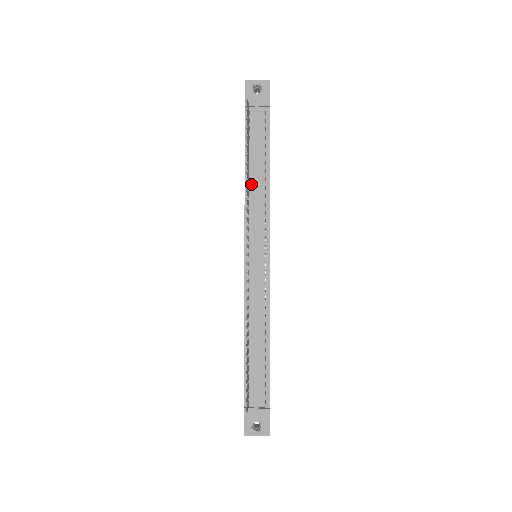
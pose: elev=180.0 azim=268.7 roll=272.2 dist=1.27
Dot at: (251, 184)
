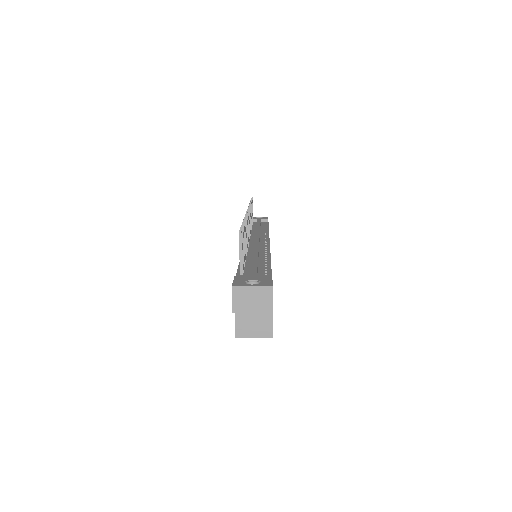
Dot at: (253, 231)
